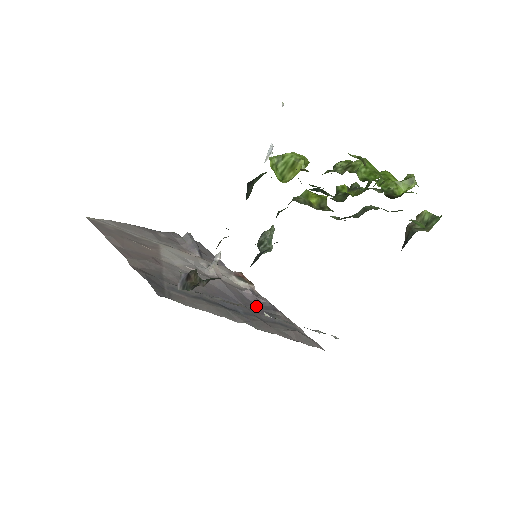
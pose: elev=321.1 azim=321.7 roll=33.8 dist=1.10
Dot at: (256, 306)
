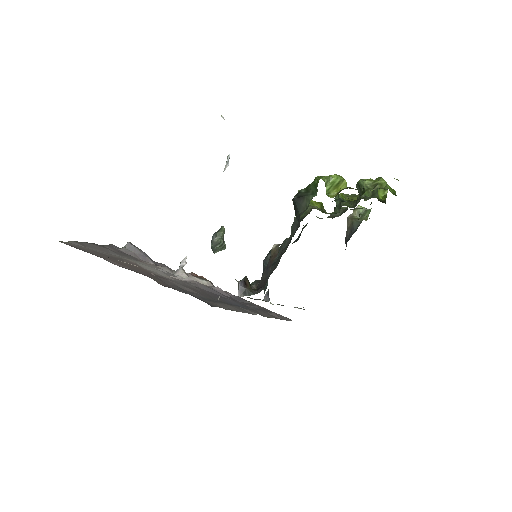
Dot at: occluded
